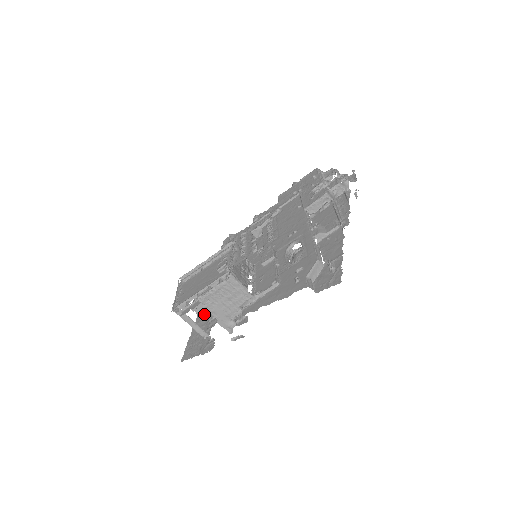
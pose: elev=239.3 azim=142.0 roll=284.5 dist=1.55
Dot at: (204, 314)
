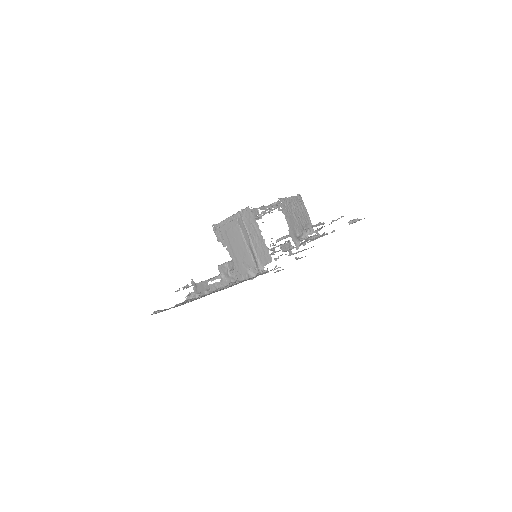
Dot at: occluded
